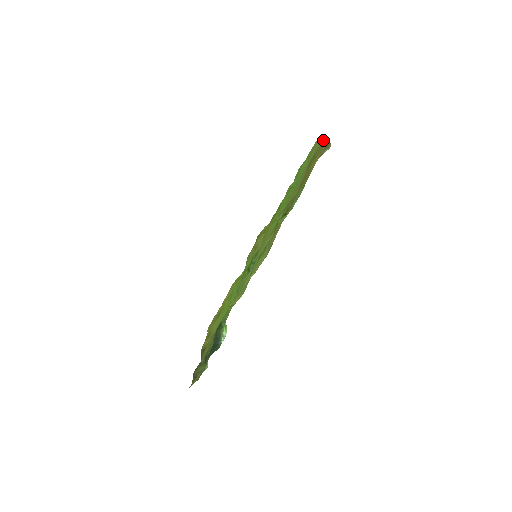
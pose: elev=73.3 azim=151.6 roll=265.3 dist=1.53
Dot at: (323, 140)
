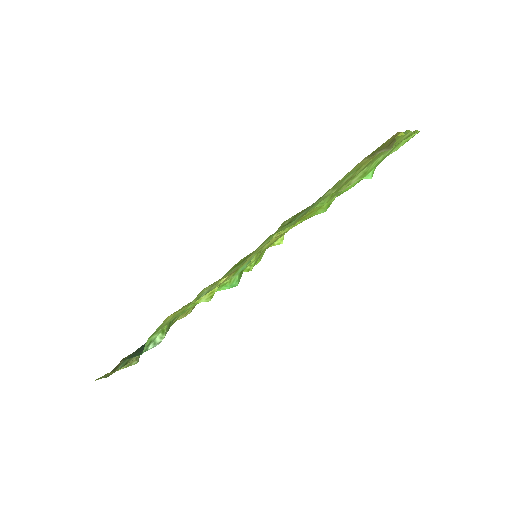
Dot at: occluded
